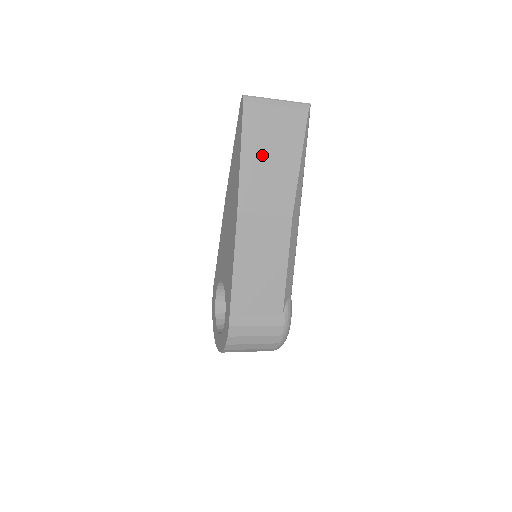
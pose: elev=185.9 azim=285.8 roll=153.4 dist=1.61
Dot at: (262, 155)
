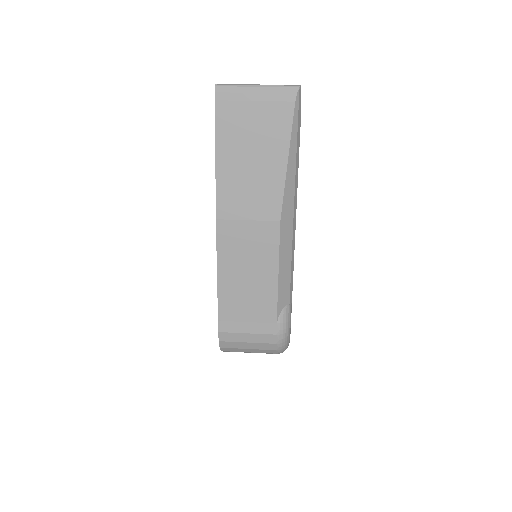
Dot at: (241, 153)
